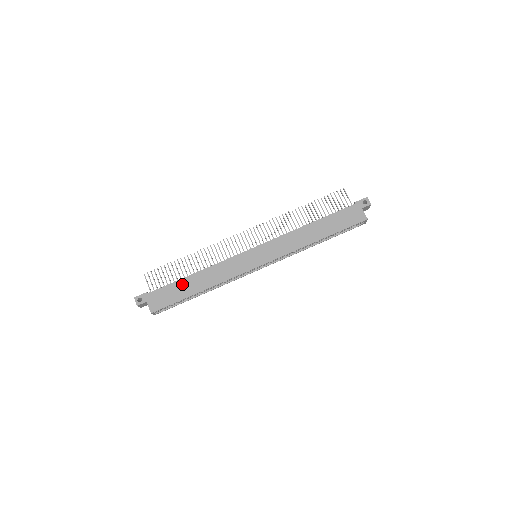
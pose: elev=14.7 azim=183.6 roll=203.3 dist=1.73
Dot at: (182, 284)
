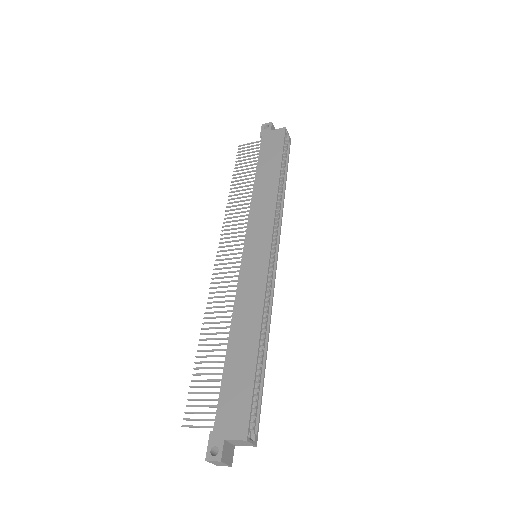
Dot at: (232, 367)
